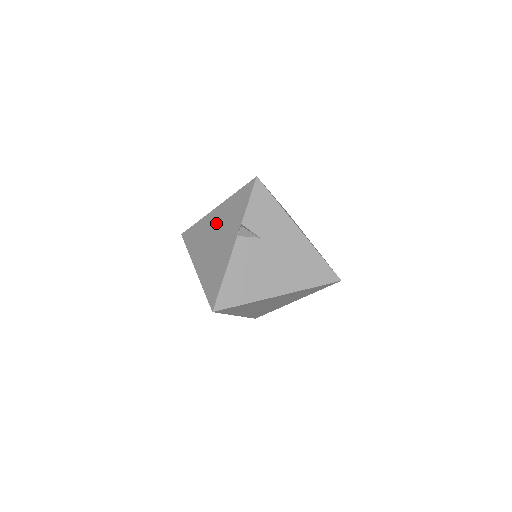
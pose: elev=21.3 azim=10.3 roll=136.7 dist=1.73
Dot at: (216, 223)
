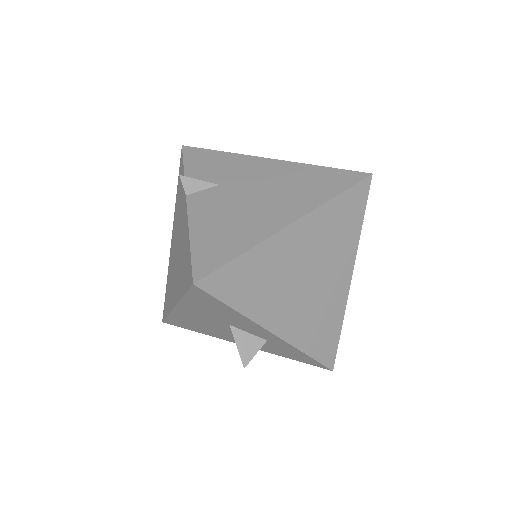
Dot at: (174, 239)
